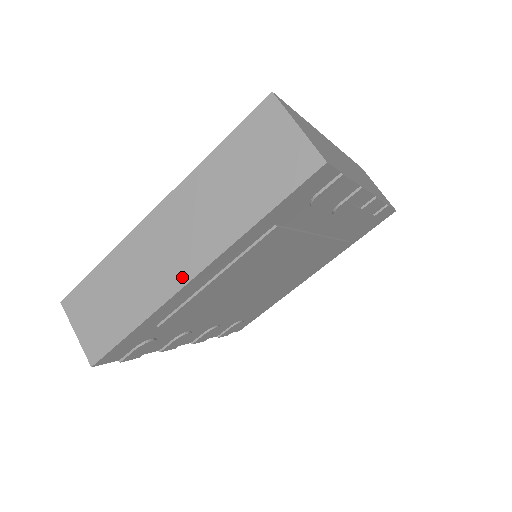
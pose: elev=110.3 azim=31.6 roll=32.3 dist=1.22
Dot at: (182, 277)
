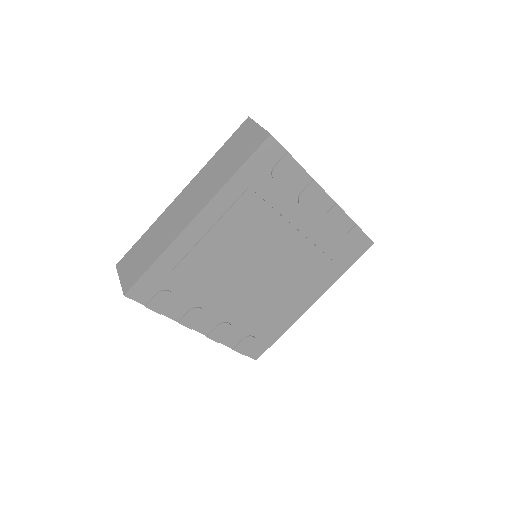
Dot at: (189, 220)
